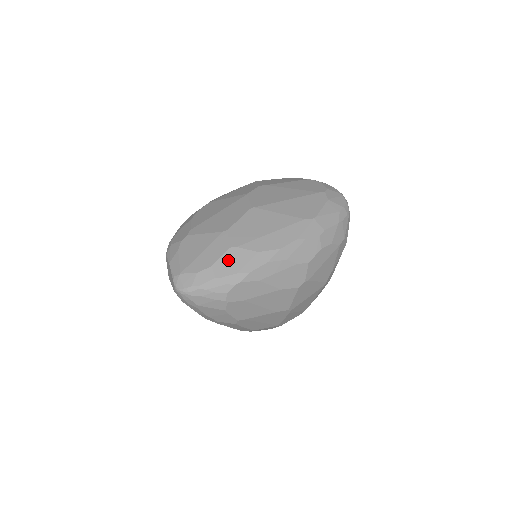
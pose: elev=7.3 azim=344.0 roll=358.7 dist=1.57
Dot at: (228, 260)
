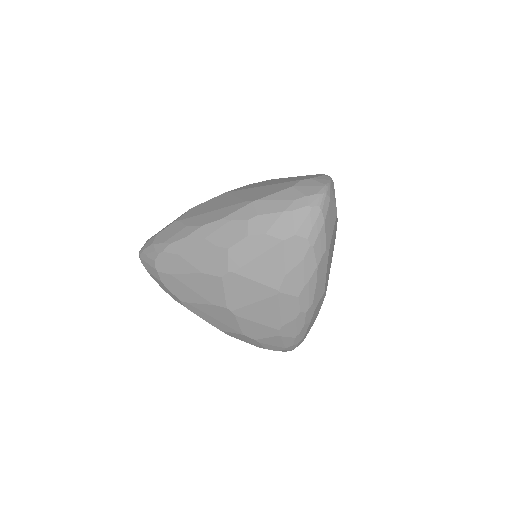
Dot at: (167, 231)
